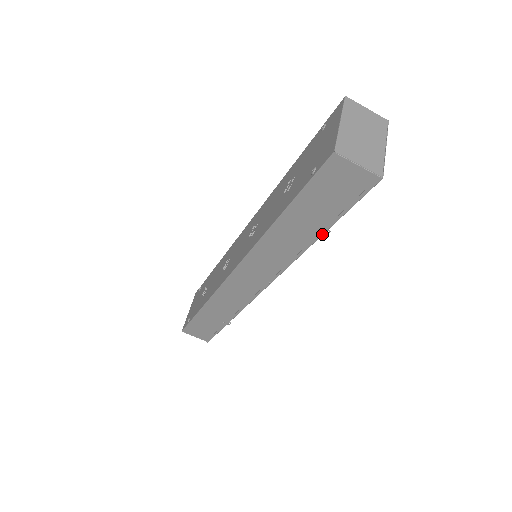
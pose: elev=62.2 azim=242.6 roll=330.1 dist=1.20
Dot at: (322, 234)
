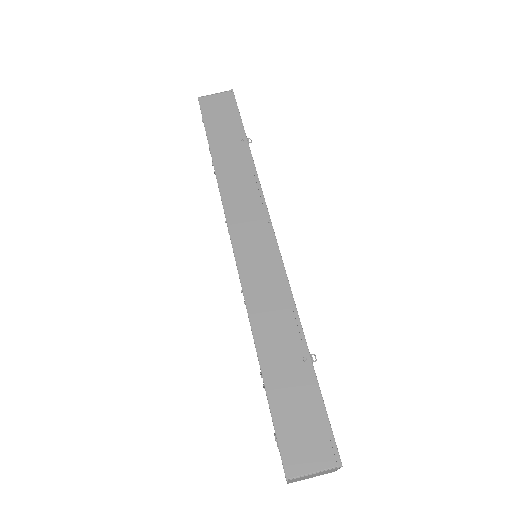
Dot at: (247, 141)
